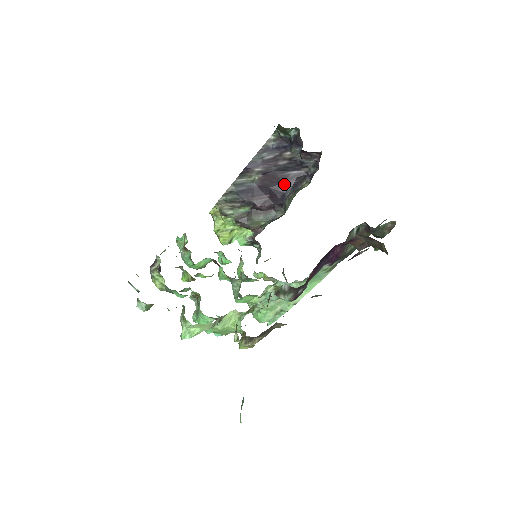
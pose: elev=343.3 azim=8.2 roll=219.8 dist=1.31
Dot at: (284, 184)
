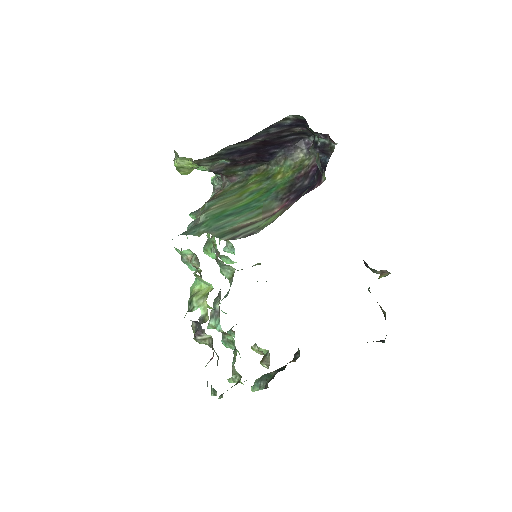
Dot at: (277, 146)
